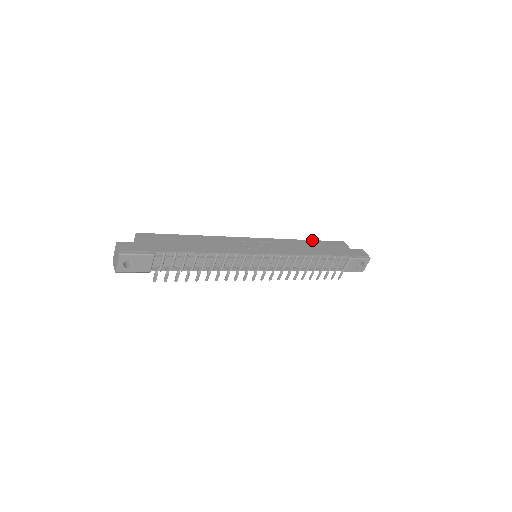
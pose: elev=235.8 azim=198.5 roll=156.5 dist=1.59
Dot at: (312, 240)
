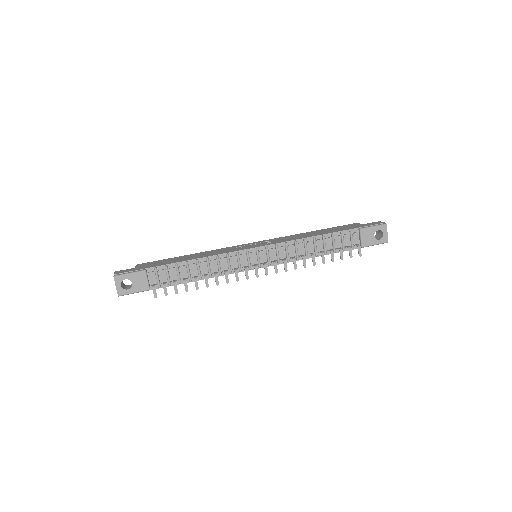
Dot at: (317, 230)
